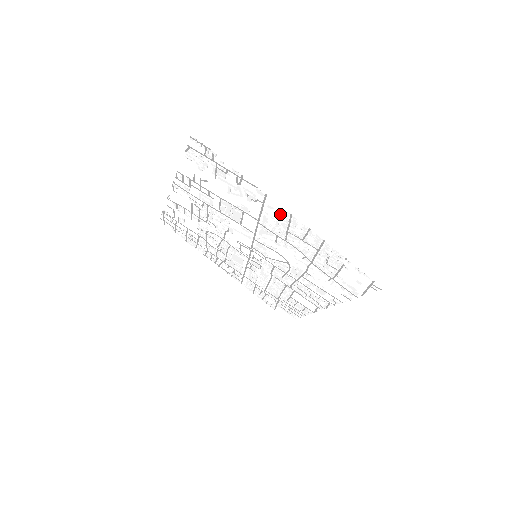
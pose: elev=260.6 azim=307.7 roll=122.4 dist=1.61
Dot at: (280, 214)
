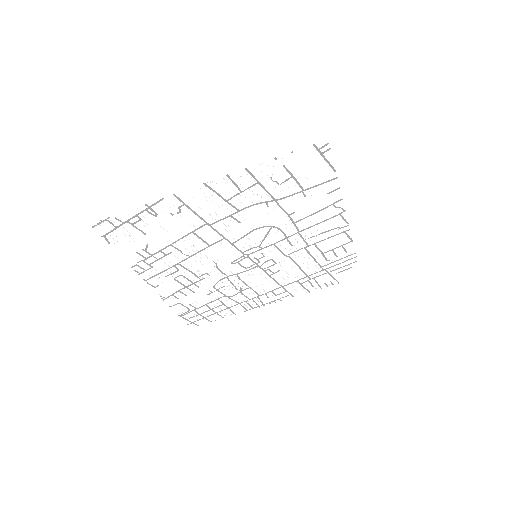
Dot at: (201, 195)
